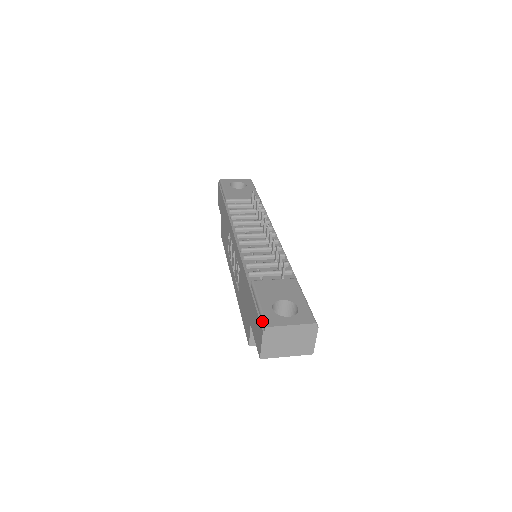
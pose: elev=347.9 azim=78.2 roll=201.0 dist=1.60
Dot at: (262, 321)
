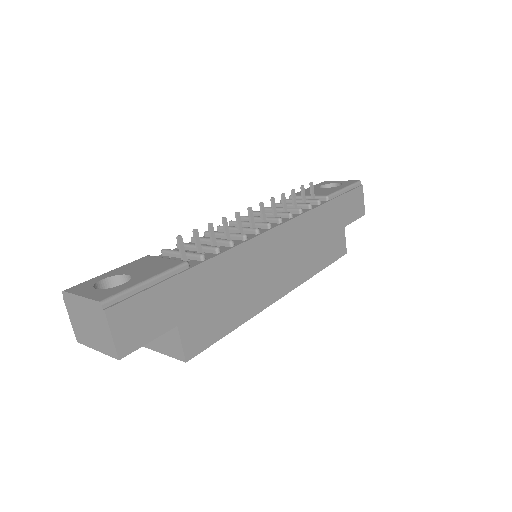
Dot at: occluded
